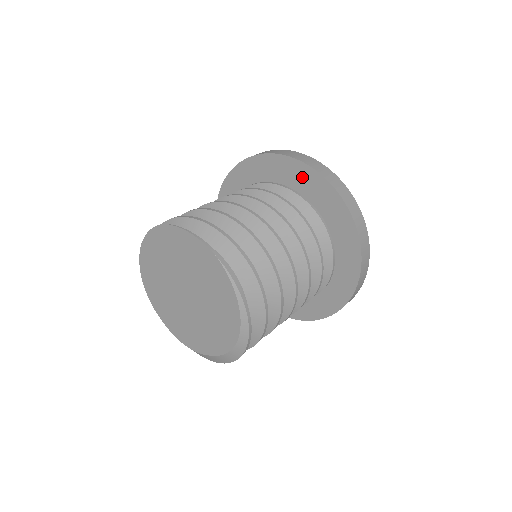
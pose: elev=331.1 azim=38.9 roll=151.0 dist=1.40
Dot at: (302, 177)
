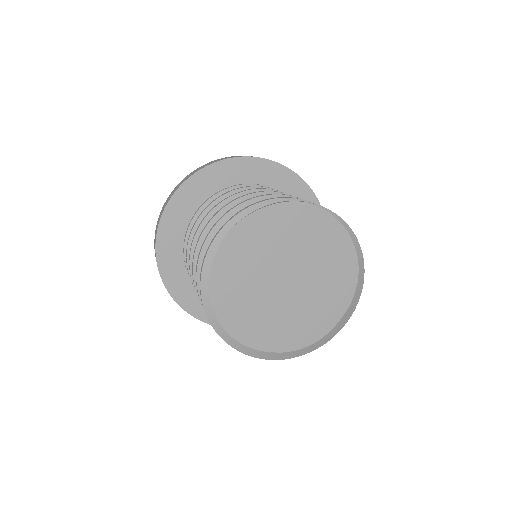
Dot at: (232, 172)
